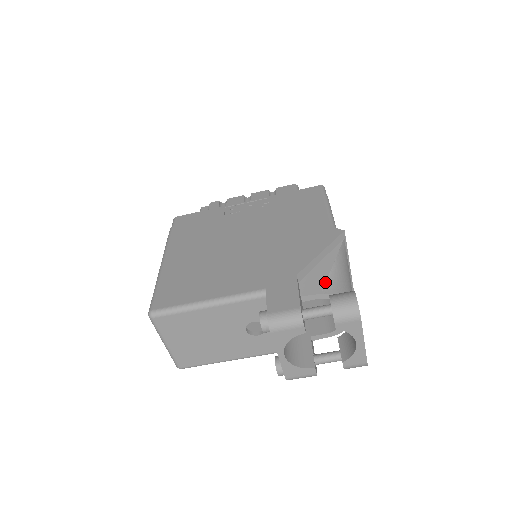
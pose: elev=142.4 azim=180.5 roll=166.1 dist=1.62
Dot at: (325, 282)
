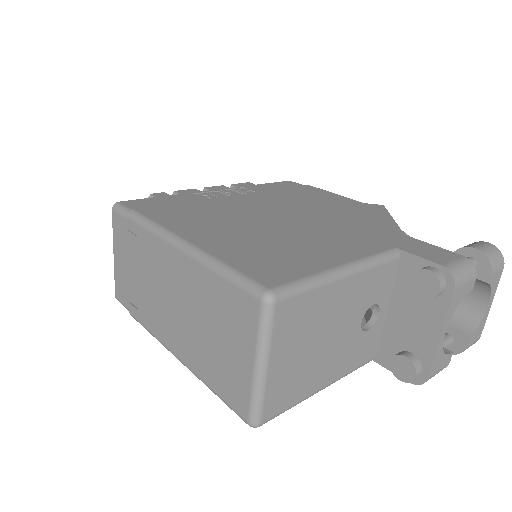
Dot at: occluded
